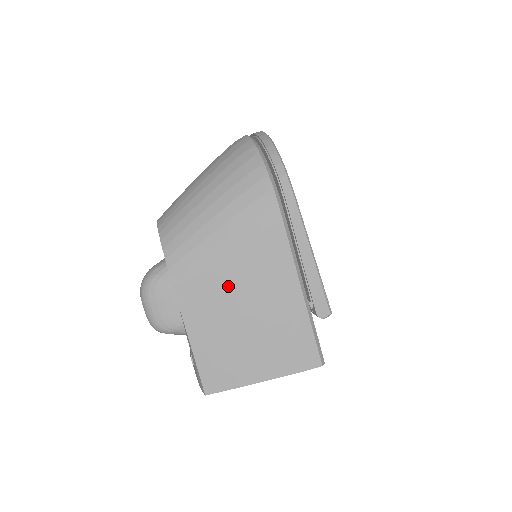
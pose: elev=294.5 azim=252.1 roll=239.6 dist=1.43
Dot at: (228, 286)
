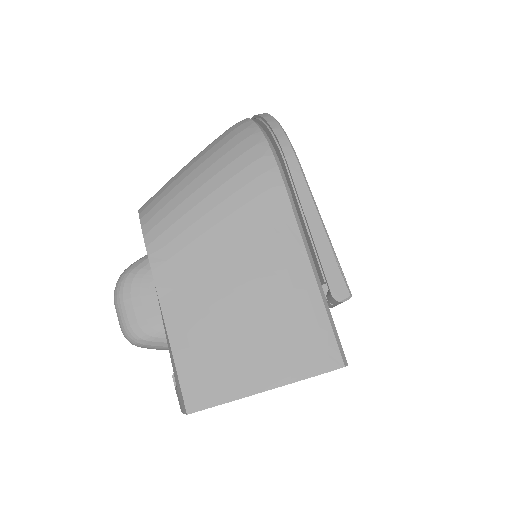
Dot at: (219, 263)
